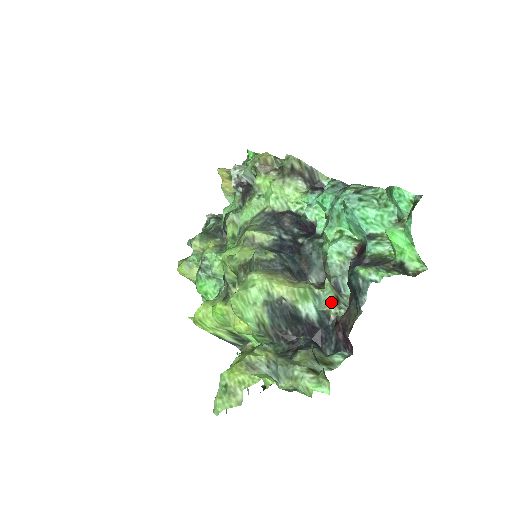
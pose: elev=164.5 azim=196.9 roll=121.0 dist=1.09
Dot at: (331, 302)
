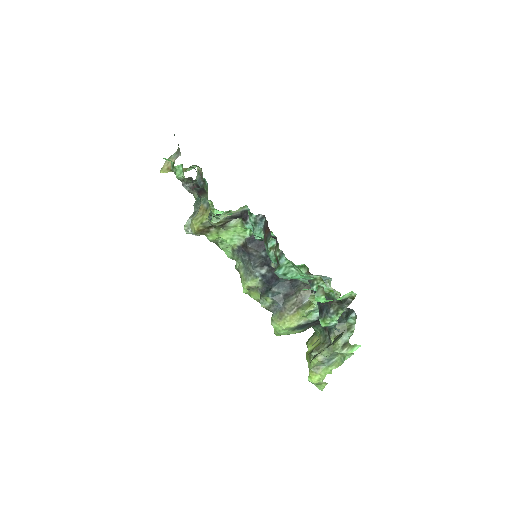
Dot at: occluded
